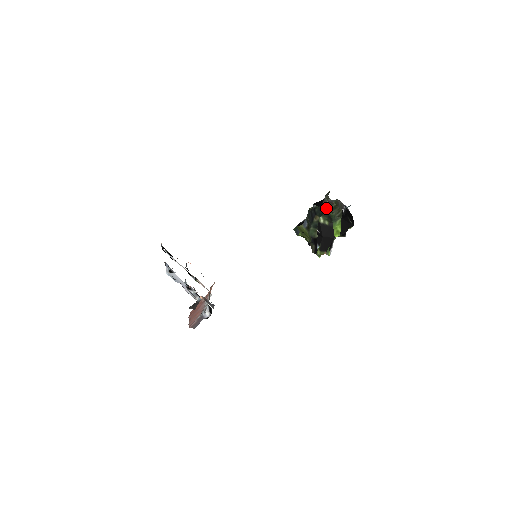
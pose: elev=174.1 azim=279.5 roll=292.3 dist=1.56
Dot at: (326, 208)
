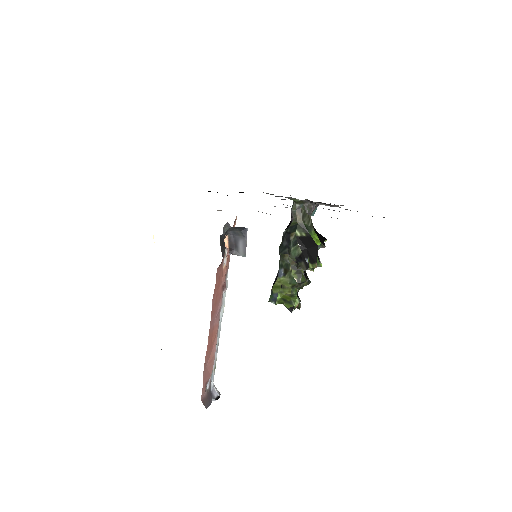
Dot at: (297, 219)
